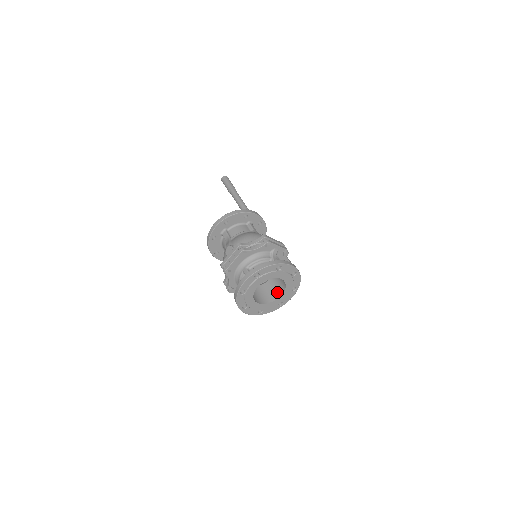
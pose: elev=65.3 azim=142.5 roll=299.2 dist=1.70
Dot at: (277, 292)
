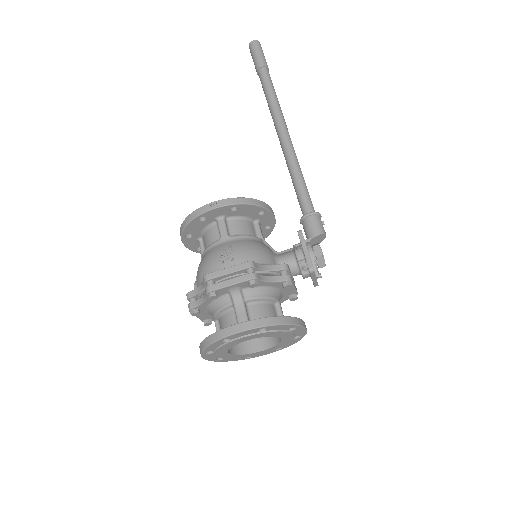
Dot at: occluded
